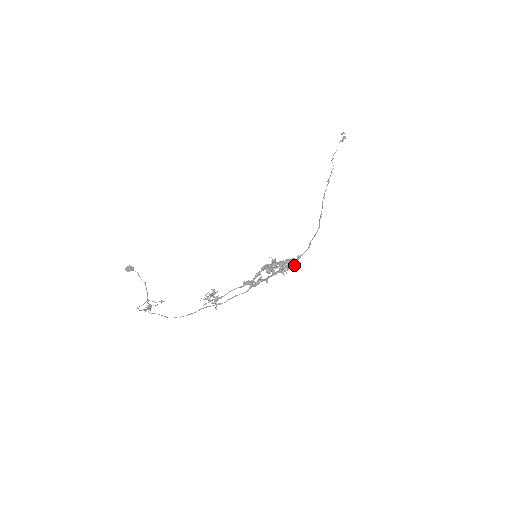
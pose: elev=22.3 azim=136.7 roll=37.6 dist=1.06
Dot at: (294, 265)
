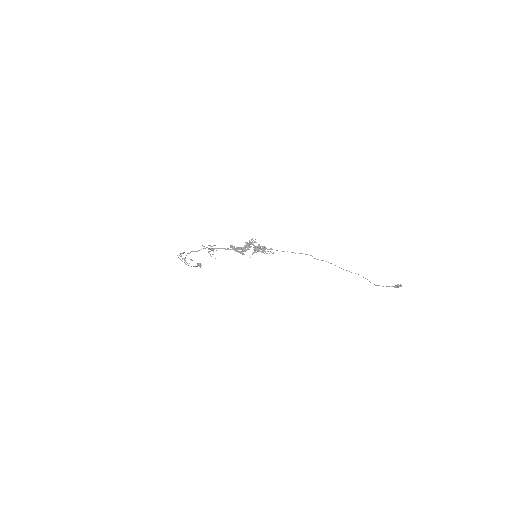
Dot at: (264, 248)
